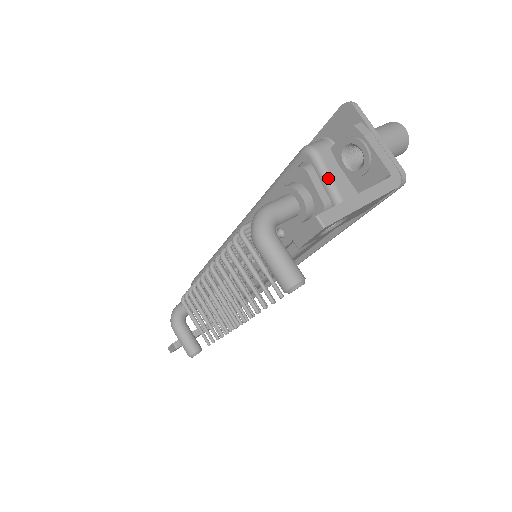
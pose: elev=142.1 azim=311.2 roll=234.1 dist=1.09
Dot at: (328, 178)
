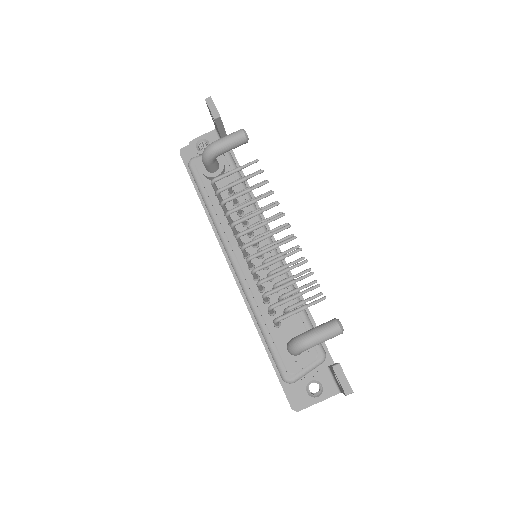
Dot at: occluded
